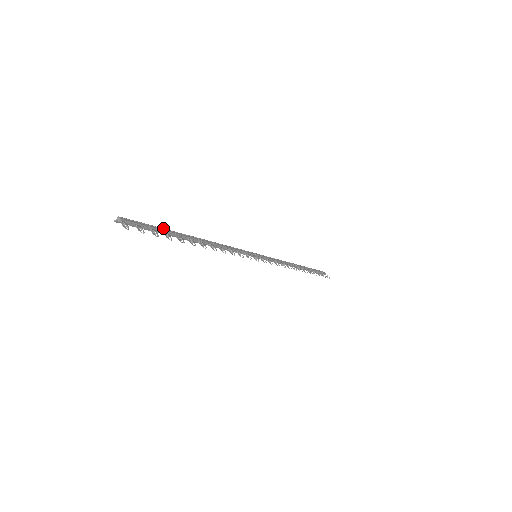
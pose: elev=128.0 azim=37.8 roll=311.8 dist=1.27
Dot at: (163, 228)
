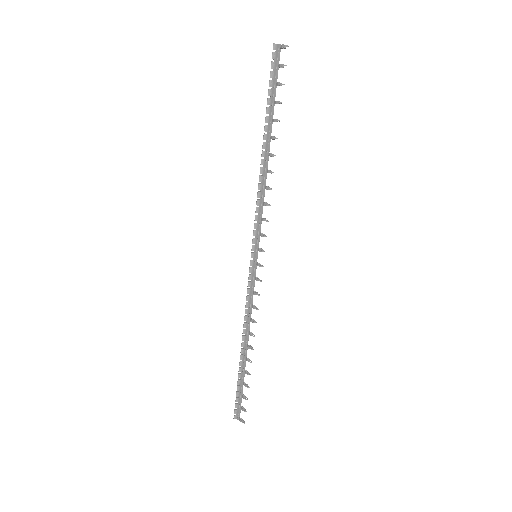
Dot at: (272, 102)
